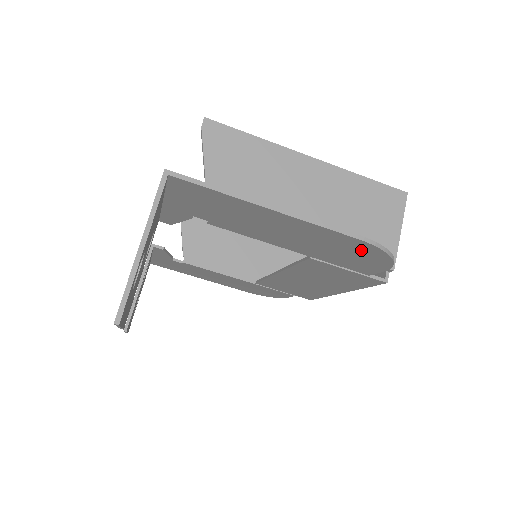
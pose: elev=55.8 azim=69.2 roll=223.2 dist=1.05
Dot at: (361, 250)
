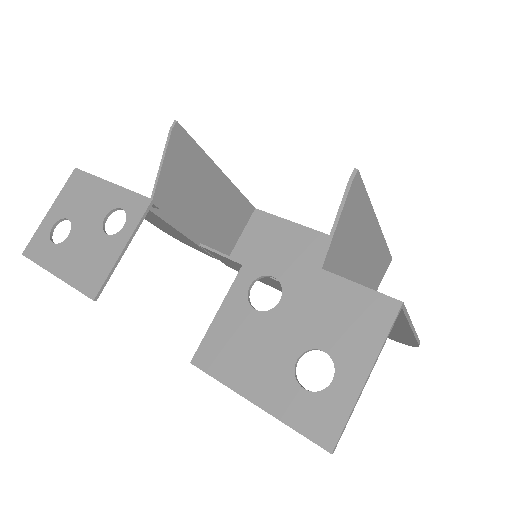
Dot at: (399, 338)
